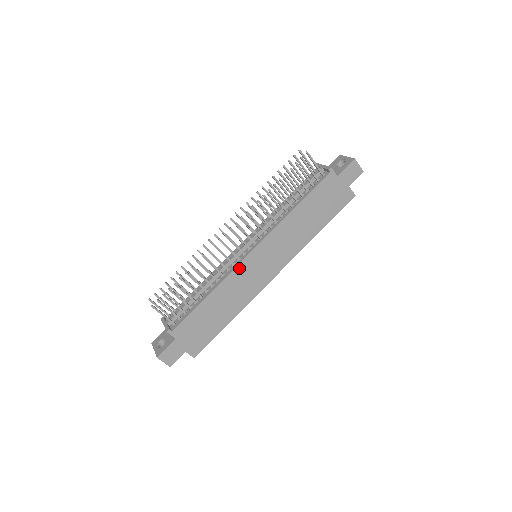
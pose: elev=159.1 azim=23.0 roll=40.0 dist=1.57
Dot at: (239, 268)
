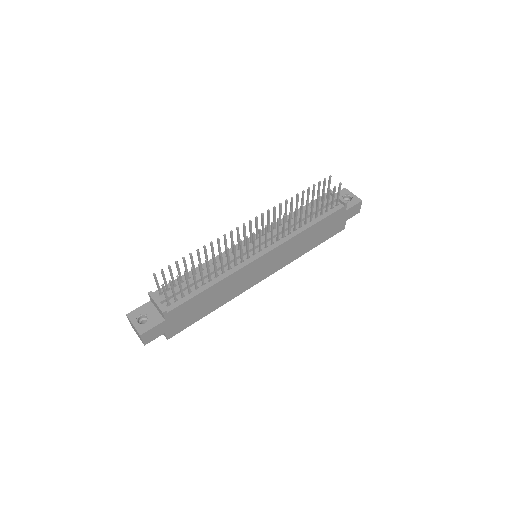
Dot at: (247, 267)
